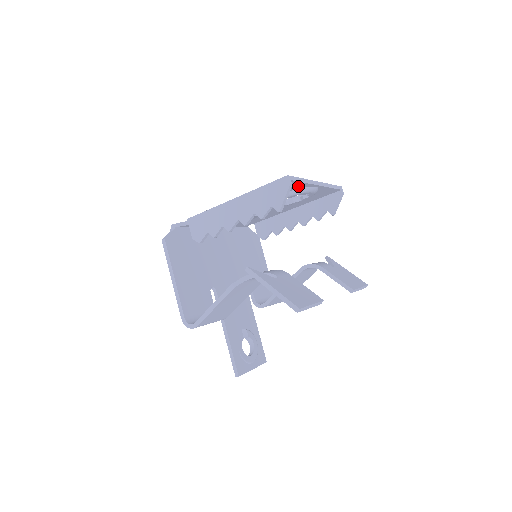
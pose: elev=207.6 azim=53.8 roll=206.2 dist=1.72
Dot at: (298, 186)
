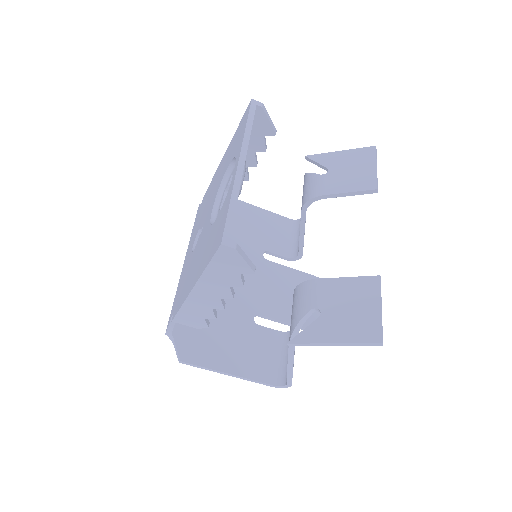
Dot at: occluded
